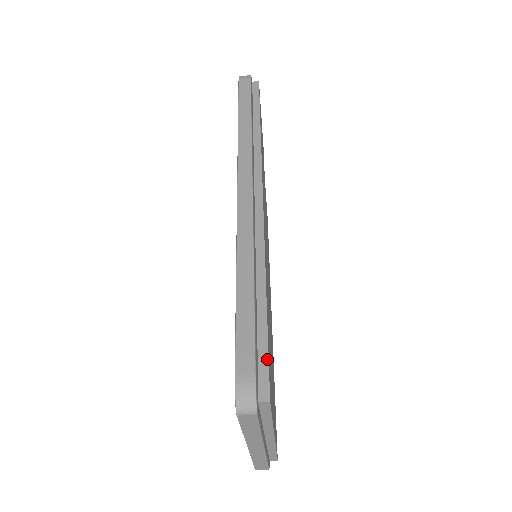
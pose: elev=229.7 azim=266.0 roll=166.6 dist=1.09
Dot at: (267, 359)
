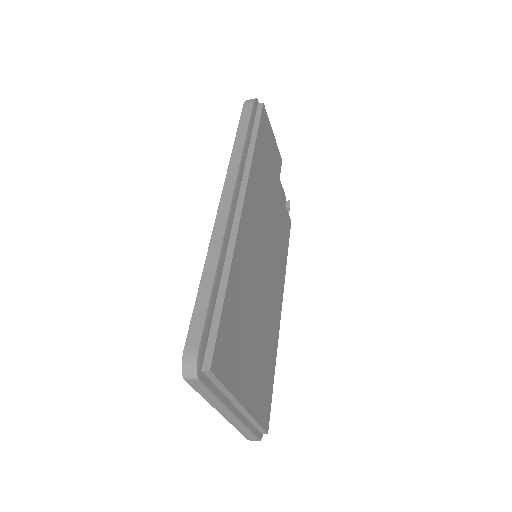
Dot at: (215, 337)
